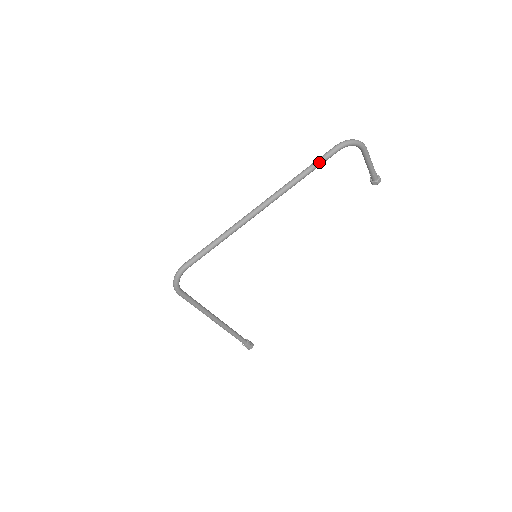
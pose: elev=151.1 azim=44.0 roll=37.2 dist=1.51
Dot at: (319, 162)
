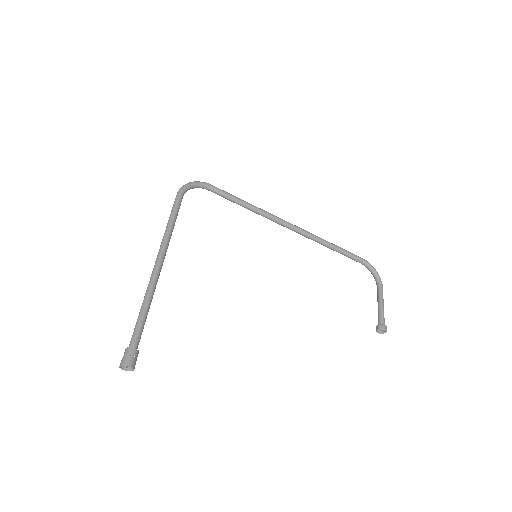
Dot at: (348, 251)
